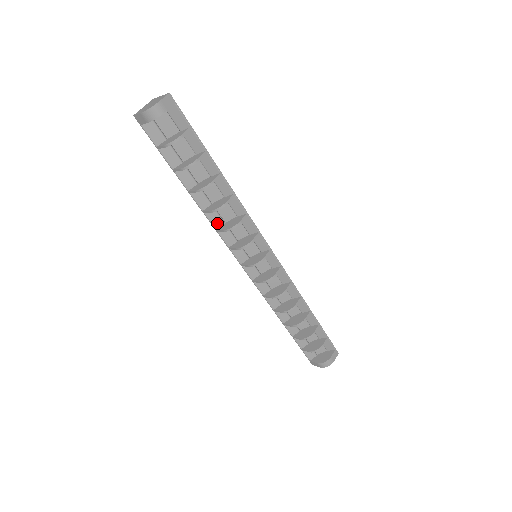
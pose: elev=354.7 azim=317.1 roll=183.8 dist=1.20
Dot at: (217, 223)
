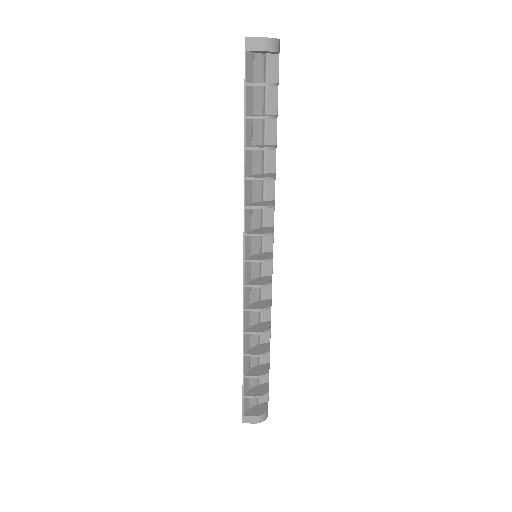
Dot at: (248, 199)
